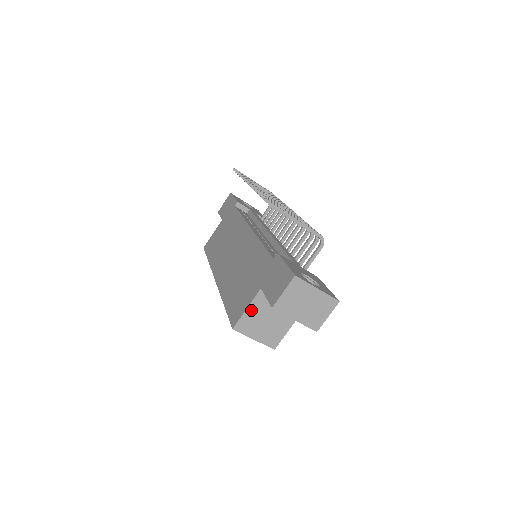
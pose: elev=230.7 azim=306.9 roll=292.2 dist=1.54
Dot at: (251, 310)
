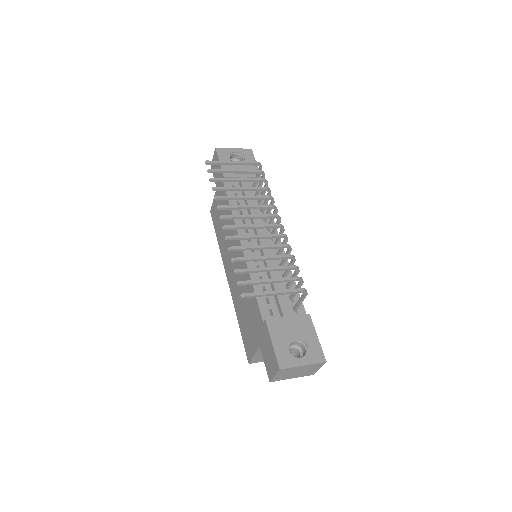
Dot at: (258, 354)
